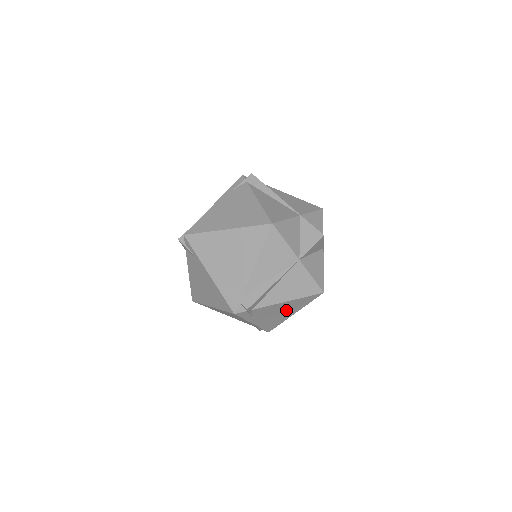
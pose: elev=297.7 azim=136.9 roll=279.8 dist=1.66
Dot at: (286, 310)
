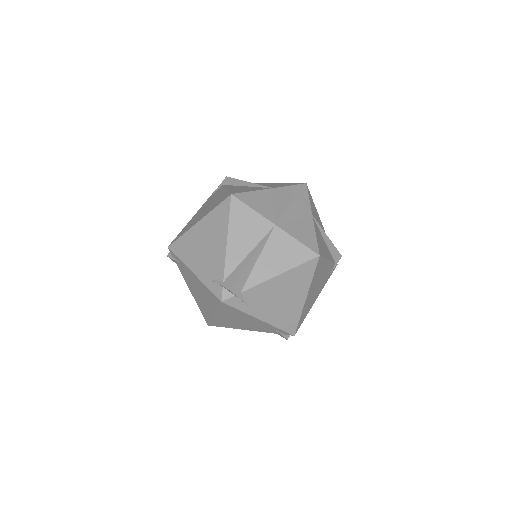
Dot at: (289, 292)
